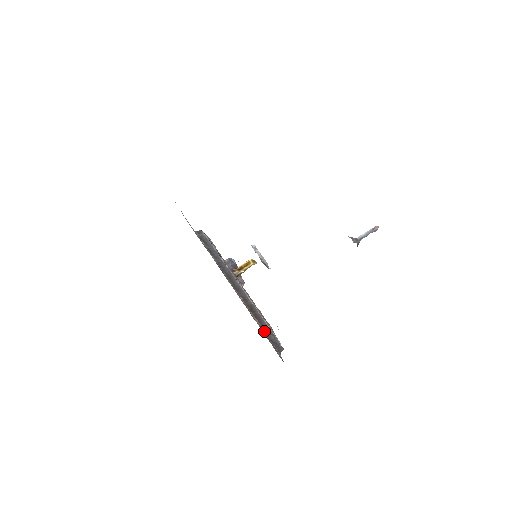
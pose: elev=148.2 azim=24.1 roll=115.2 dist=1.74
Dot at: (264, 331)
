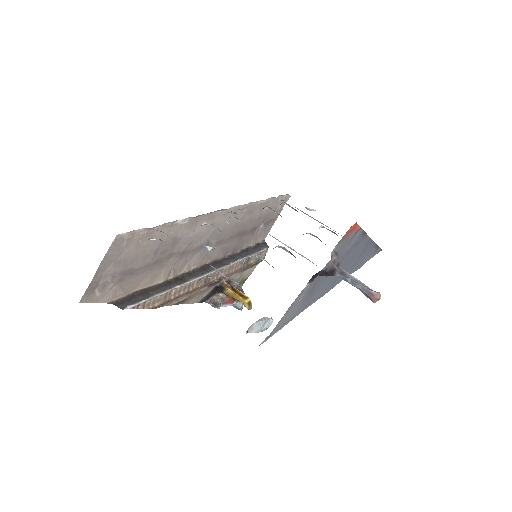
Dot at: (147, 288)
